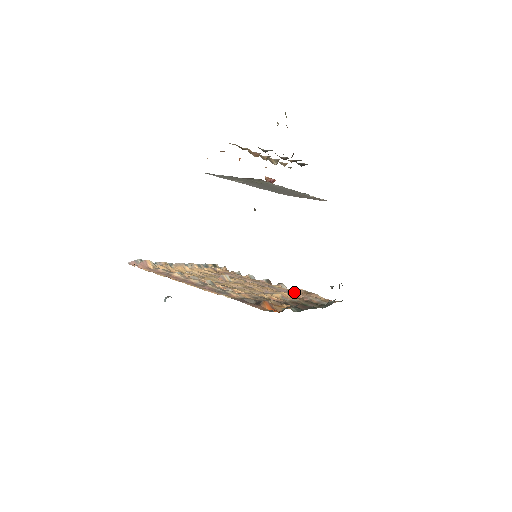
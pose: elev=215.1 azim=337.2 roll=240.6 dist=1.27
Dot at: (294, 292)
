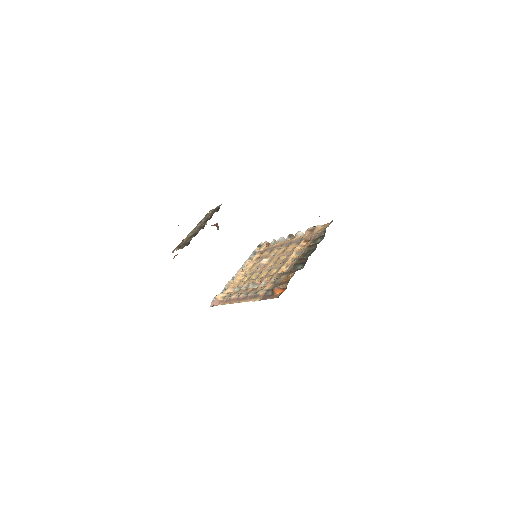
Dot at: (304, 238)
